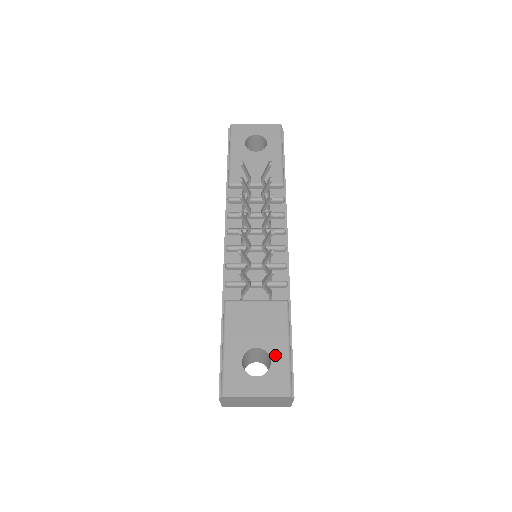
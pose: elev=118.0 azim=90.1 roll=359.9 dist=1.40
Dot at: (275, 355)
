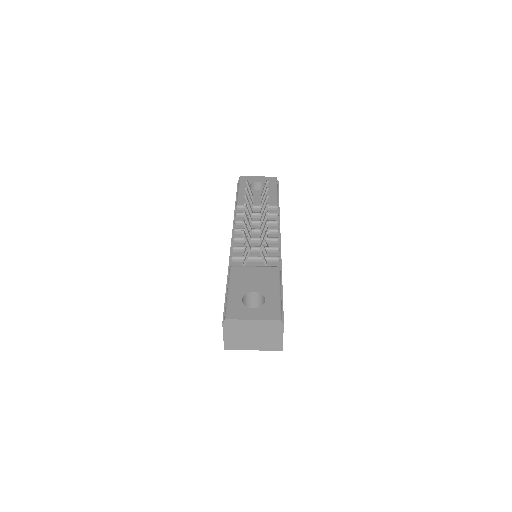
Dot at: (269, 296)
